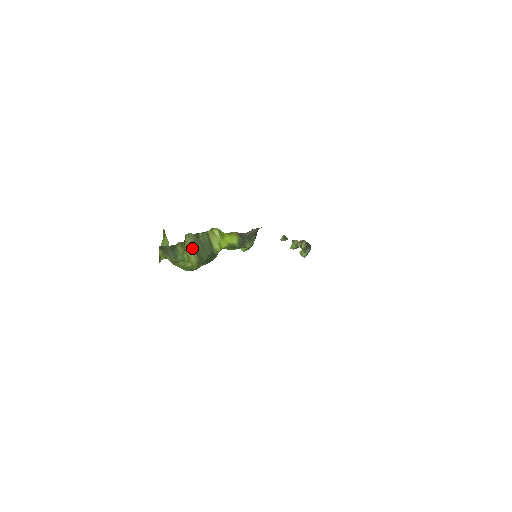
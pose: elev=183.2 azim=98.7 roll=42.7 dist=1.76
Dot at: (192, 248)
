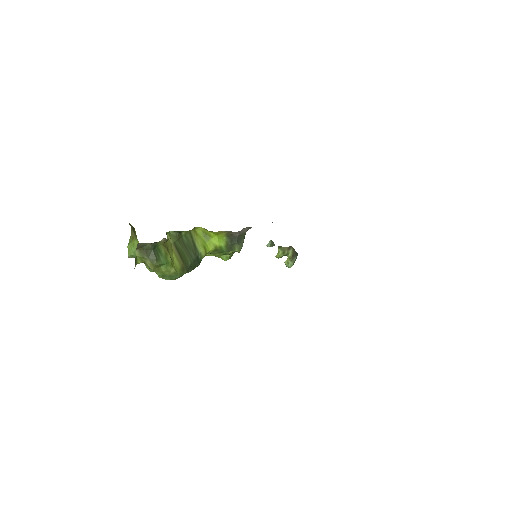
Dot at: (174, 250)
